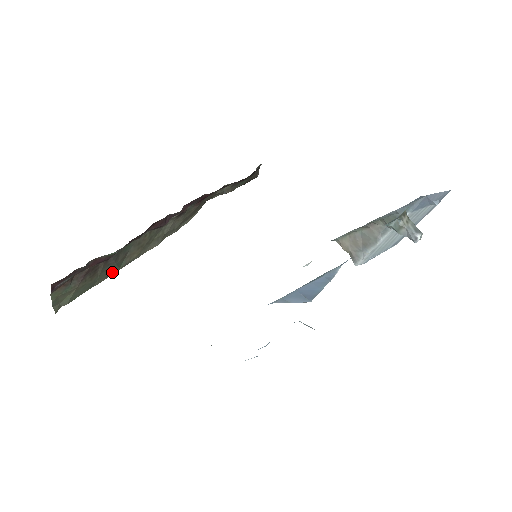
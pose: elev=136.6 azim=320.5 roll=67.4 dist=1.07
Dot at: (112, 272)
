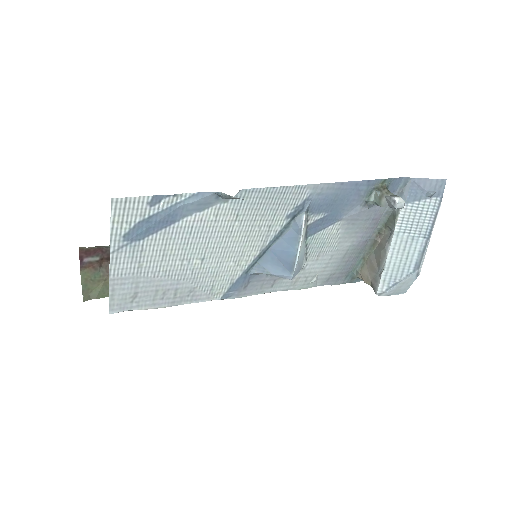
Dot at: occluded
